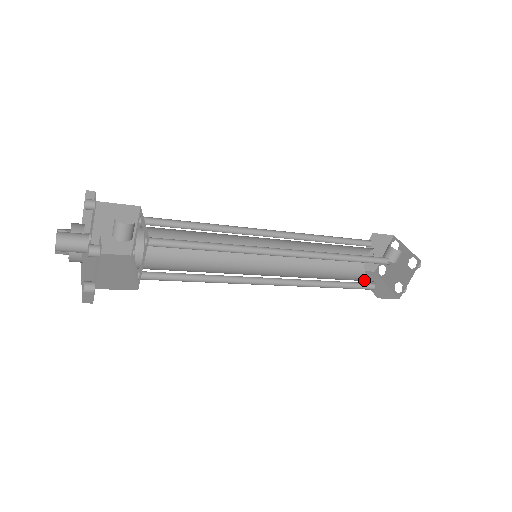
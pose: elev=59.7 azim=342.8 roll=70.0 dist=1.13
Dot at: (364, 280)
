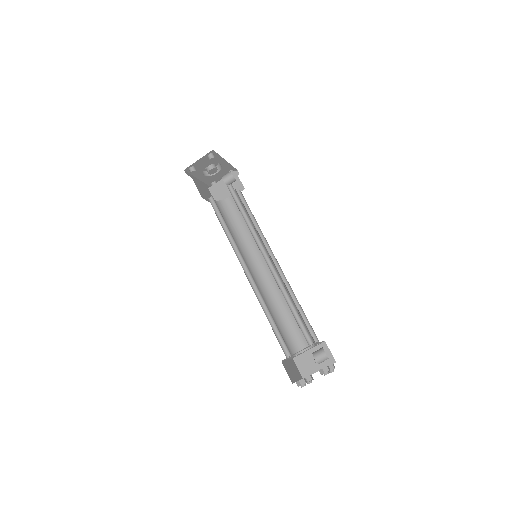
Dot at: (288, 349)
